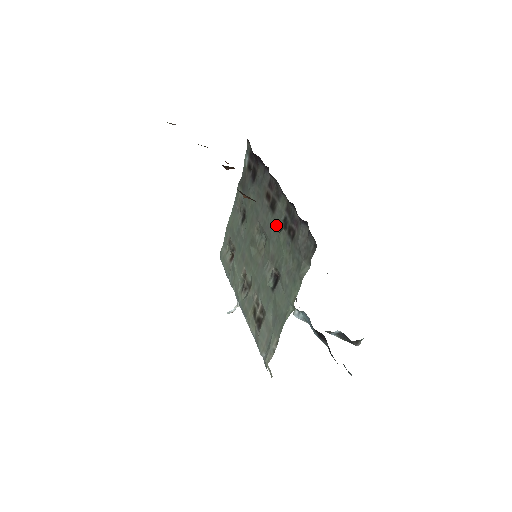
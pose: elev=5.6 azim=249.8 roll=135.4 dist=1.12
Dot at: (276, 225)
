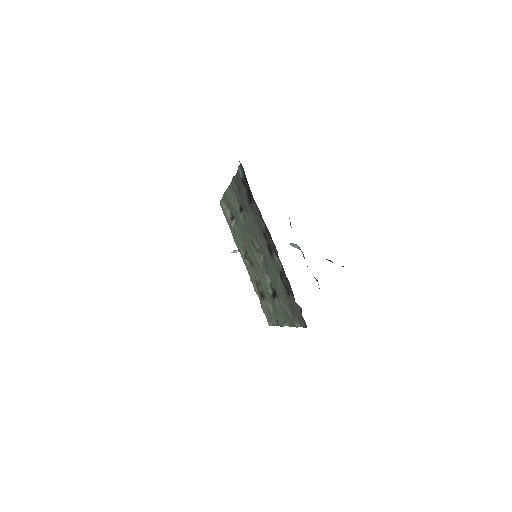
Dot at: (273, 265)
